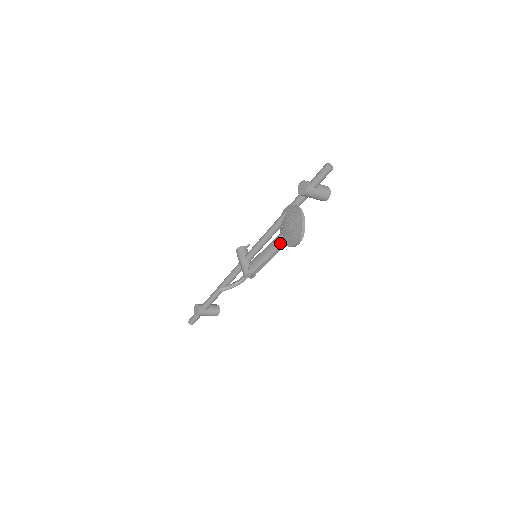
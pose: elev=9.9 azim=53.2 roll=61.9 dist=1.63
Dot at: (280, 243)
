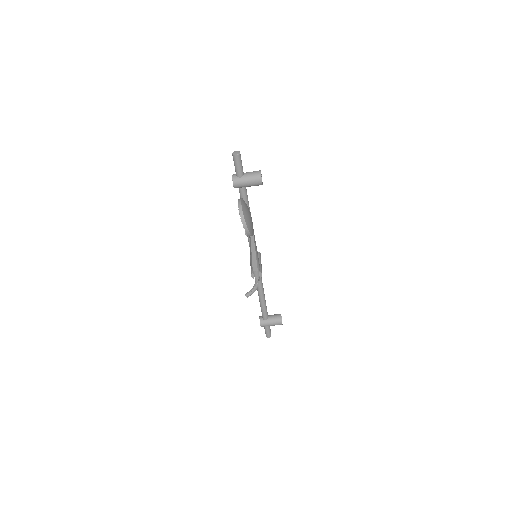
Dot at: occluded
